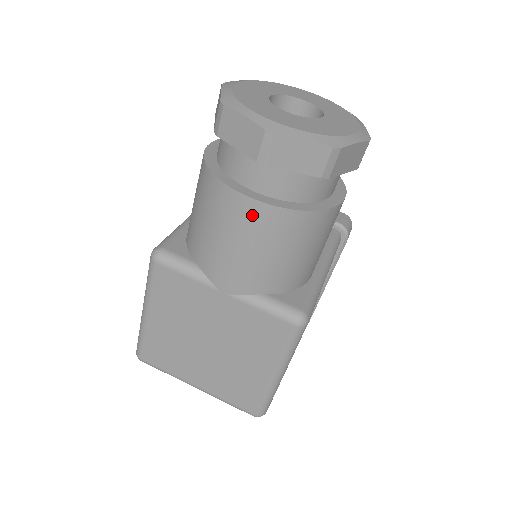
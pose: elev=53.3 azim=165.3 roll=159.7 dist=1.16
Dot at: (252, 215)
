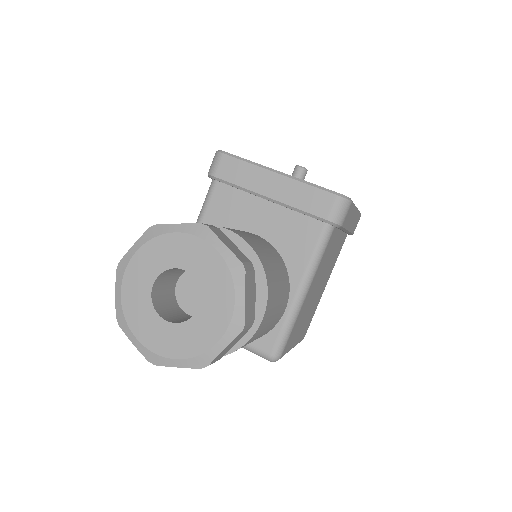
Dot at: occluded
